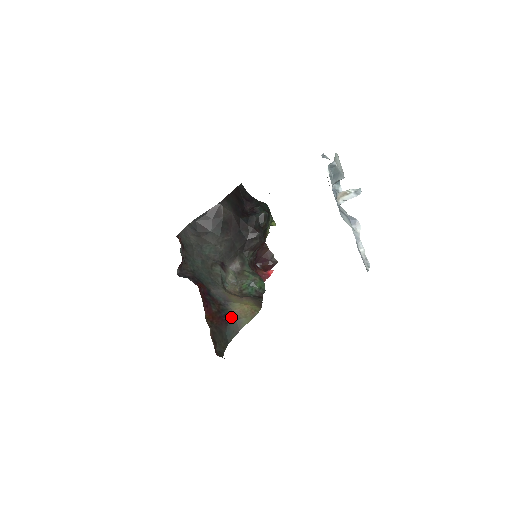
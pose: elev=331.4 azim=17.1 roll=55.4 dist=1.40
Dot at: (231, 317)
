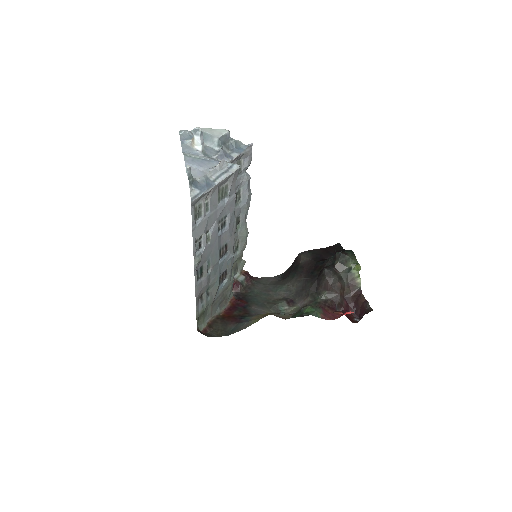
Dot at: (246, 320)
